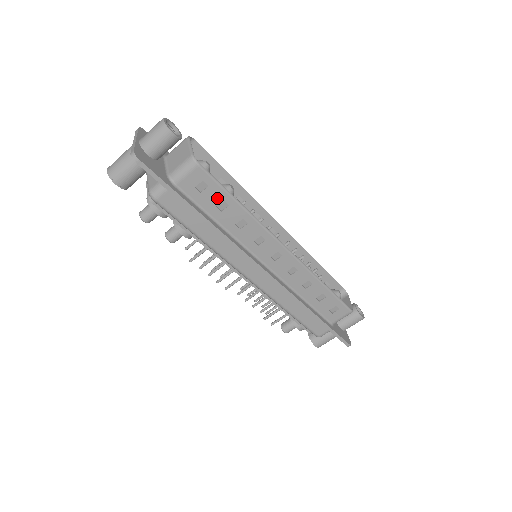
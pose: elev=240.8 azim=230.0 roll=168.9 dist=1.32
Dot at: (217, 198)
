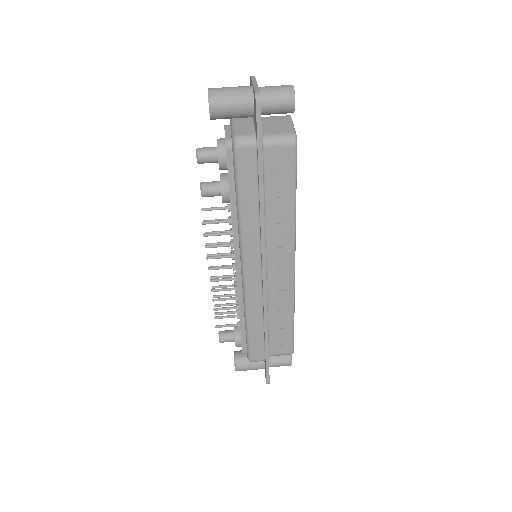
Dot at: (283, 184)
